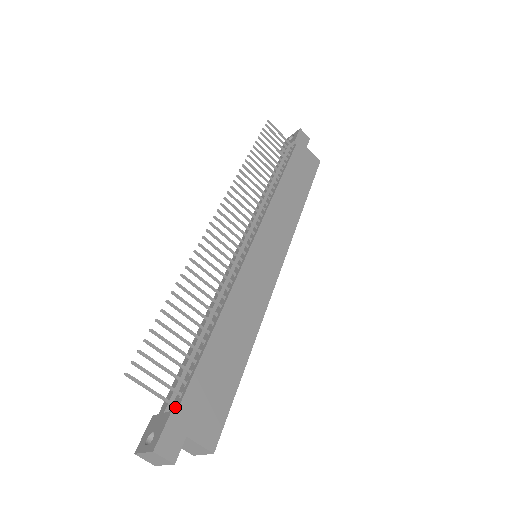
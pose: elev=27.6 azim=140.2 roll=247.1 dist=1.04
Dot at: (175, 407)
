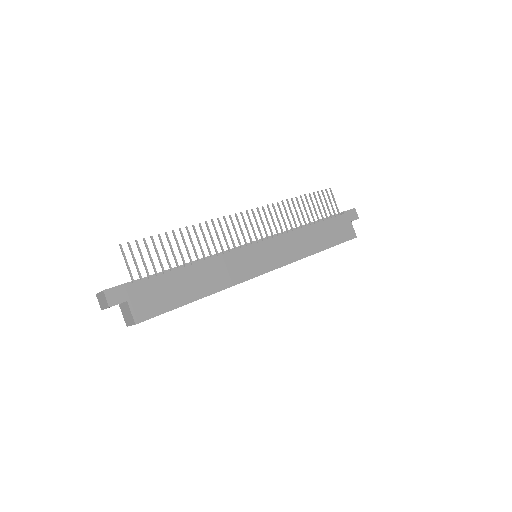
Dot at: (133, 283)
